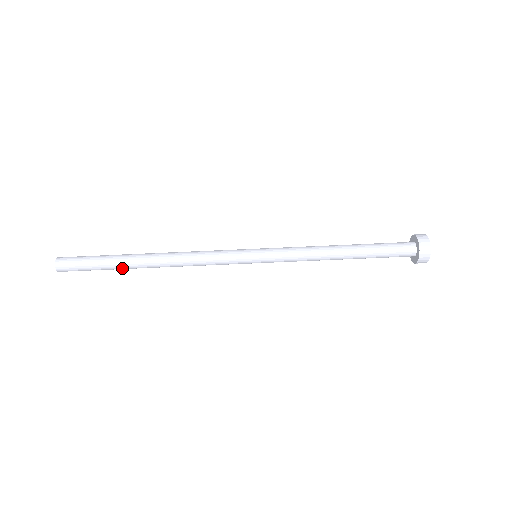
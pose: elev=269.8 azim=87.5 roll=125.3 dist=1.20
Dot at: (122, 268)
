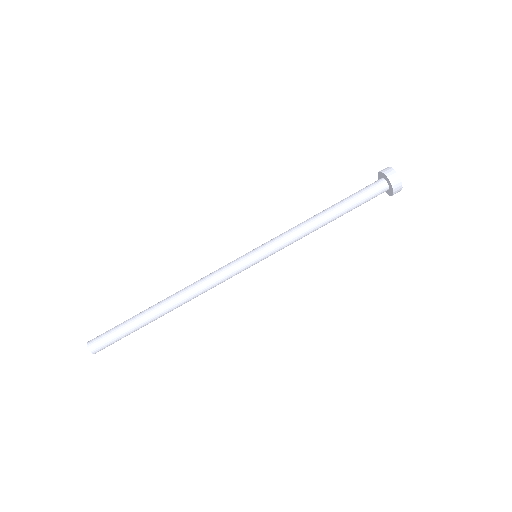
Dot at: (148, 323)
